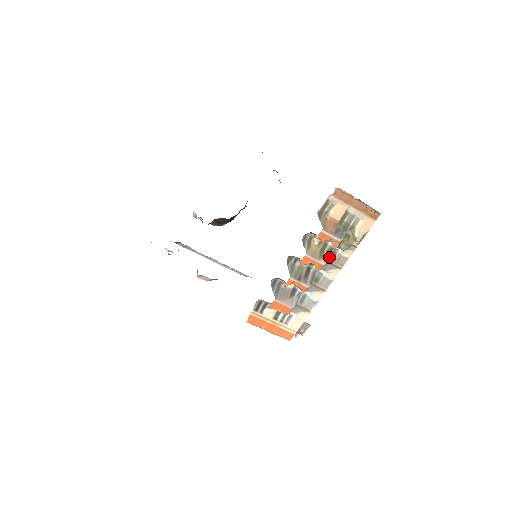
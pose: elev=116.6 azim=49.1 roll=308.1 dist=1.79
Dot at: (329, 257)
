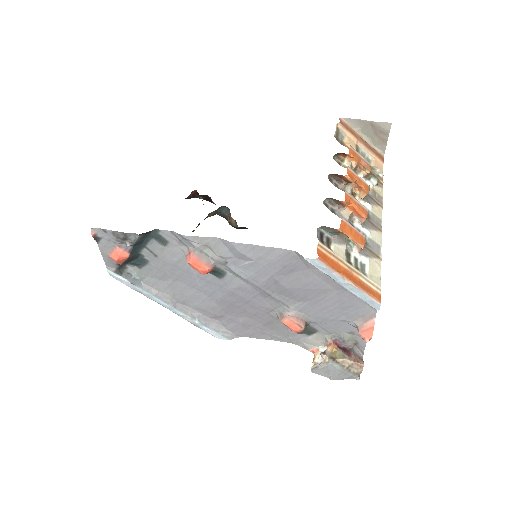
Dot at: occluded
